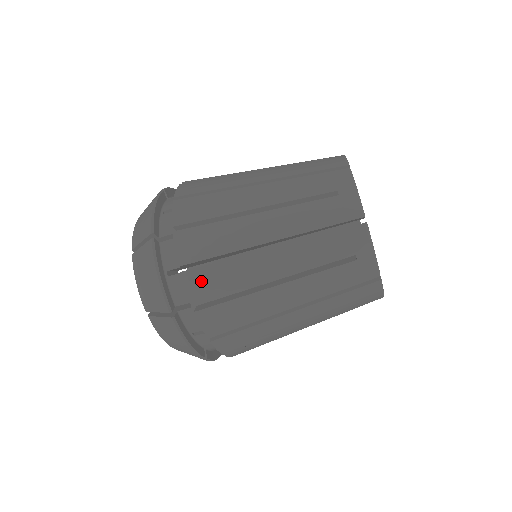
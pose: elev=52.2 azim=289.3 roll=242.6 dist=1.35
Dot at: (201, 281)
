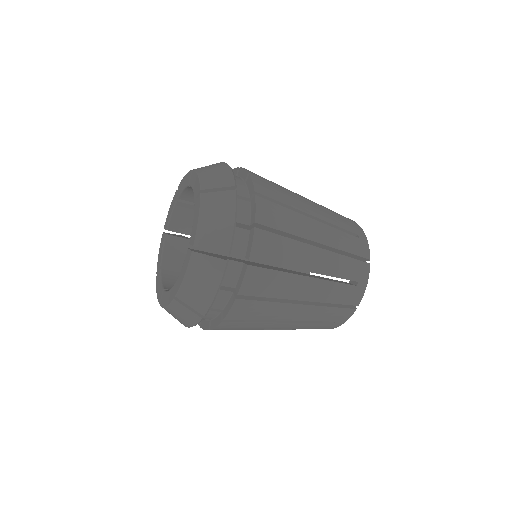
Dot at: (266, 243)
